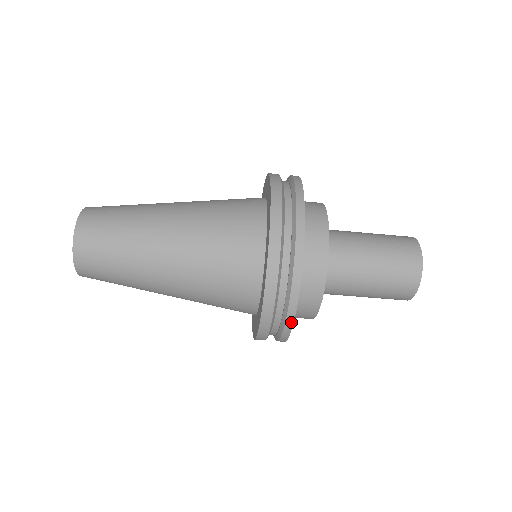
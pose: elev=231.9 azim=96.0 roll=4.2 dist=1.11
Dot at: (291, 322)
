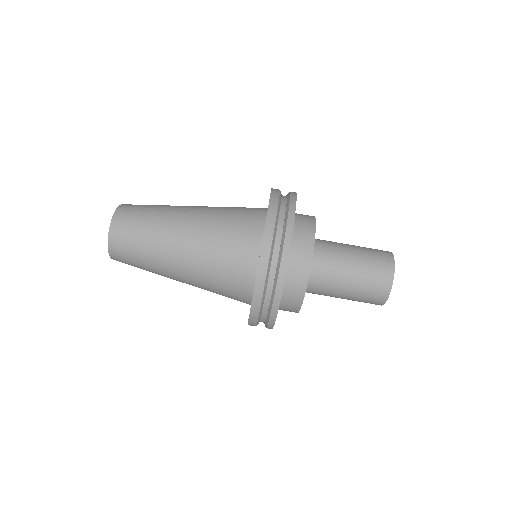
Dot at: (284, 268)
